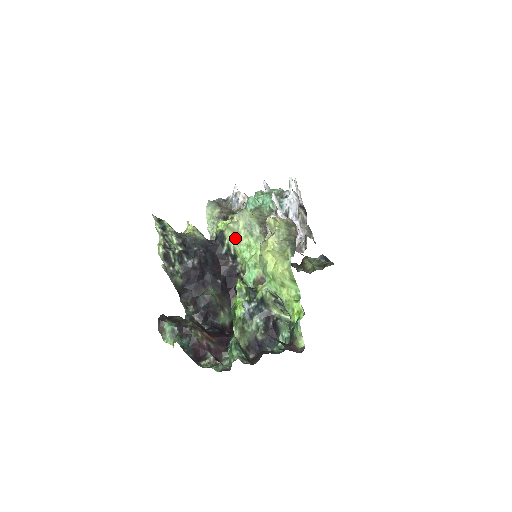
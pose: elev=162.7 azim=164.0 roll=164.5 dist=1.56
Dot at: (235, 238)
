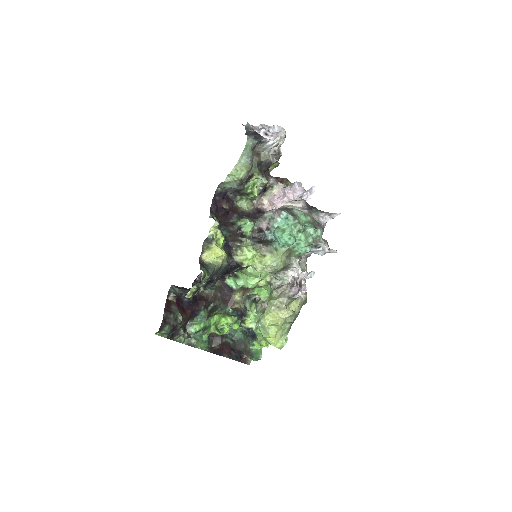
Dot at: occluded
